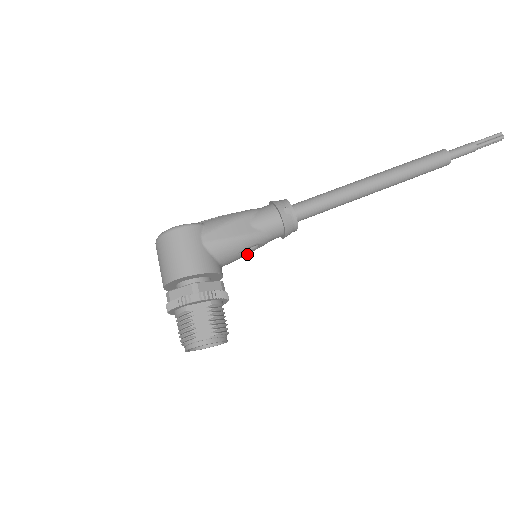
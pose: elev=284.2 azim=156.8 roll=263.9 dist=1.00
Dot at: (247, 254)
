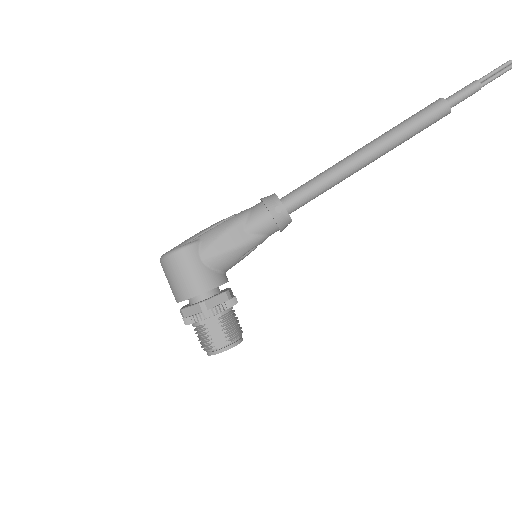
Dot at: (247, 255)
